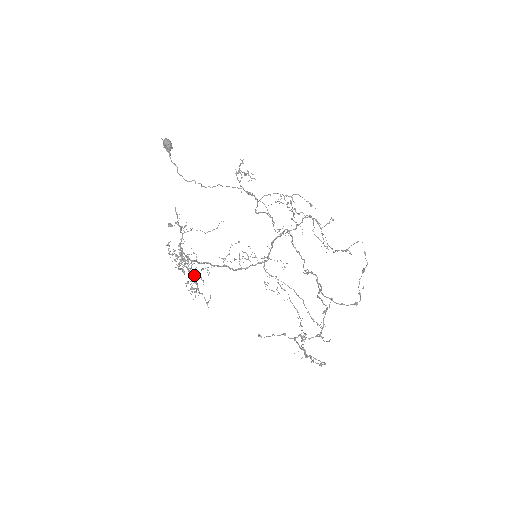
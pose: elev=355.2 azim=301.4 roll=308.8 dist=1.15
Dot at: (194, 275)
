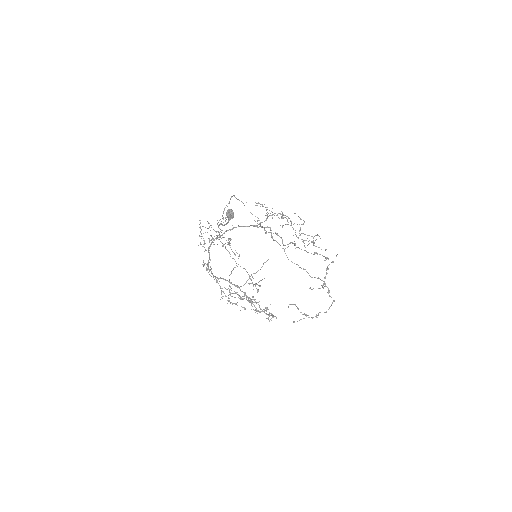
Dot at: occluded
